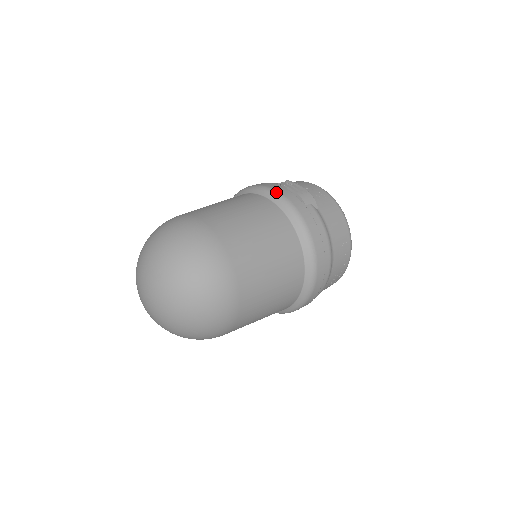
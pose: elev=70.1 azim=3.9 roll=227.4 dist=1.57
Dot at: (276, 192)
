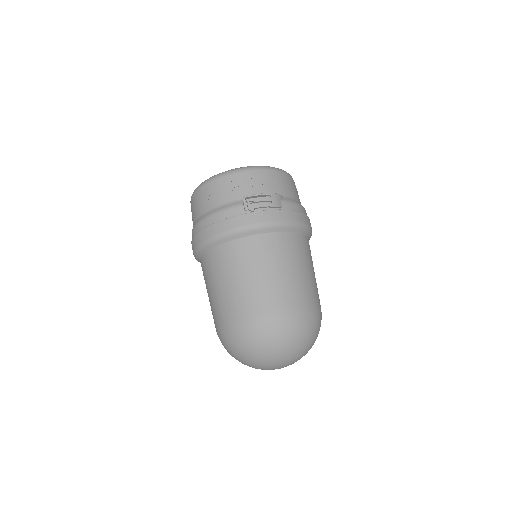
Dot at: (263, 224)
